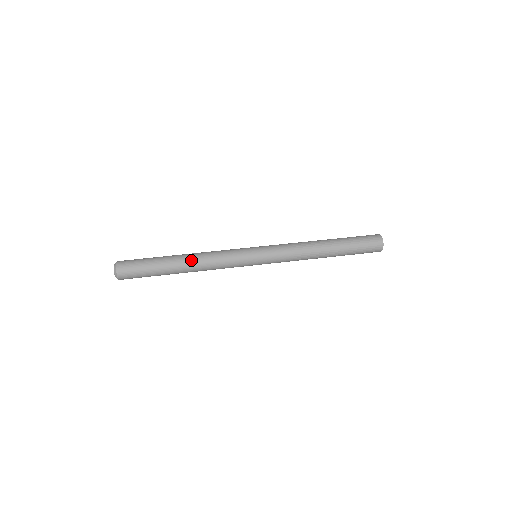
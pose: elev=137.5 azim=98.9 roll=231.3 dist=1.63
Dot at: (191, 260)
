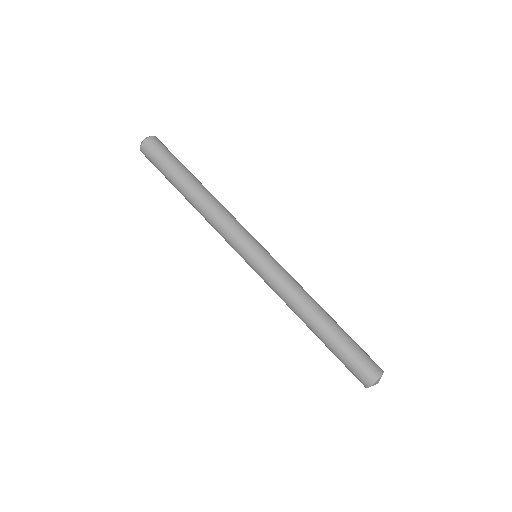
Dot at: (200, 198)
